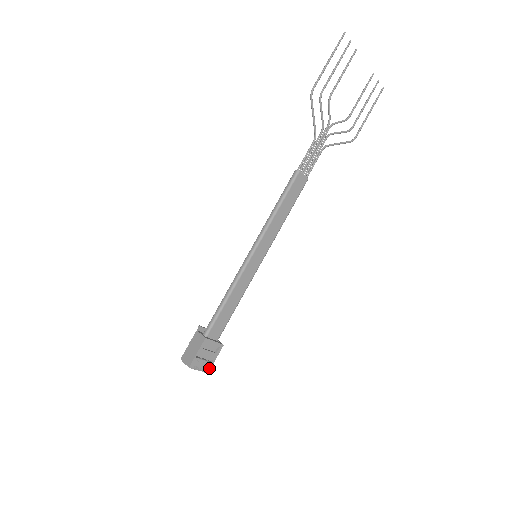
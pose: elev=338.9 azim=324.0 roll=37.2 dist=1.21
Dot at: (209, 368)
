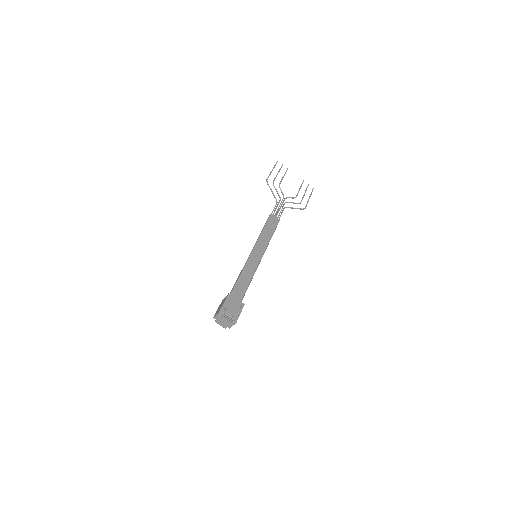
Dot at: (236, 319)
